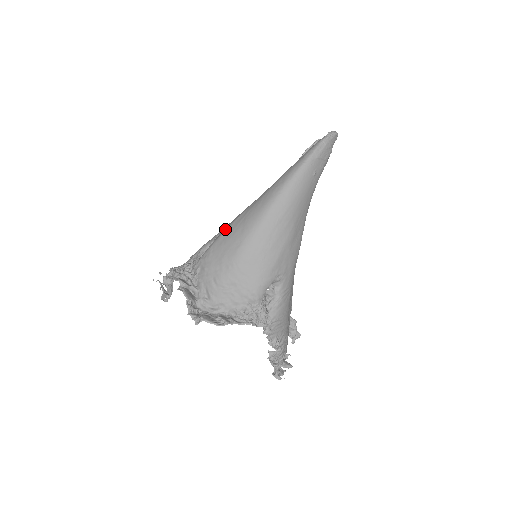
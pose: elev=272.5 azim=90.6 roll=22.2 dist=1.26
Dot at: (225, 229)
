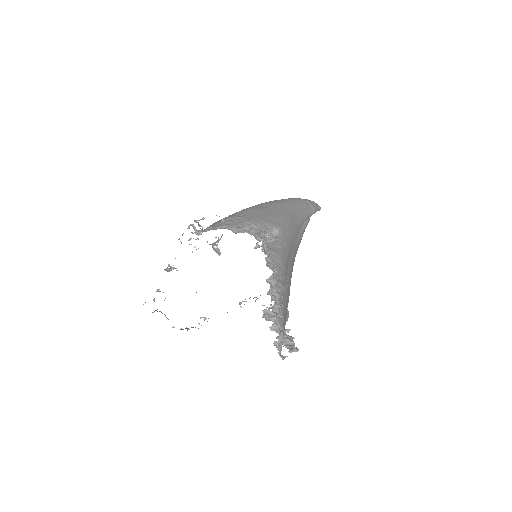
Dot at: occluded
